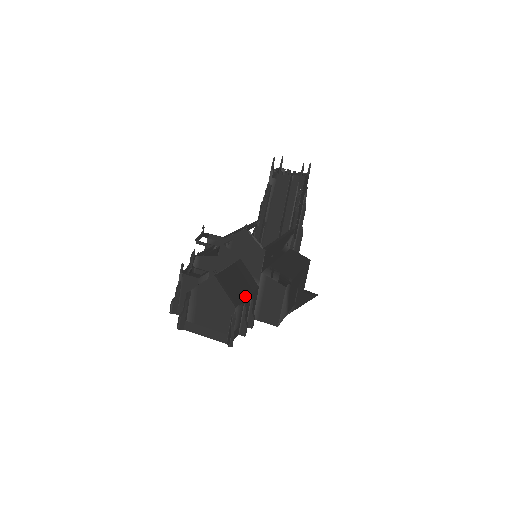
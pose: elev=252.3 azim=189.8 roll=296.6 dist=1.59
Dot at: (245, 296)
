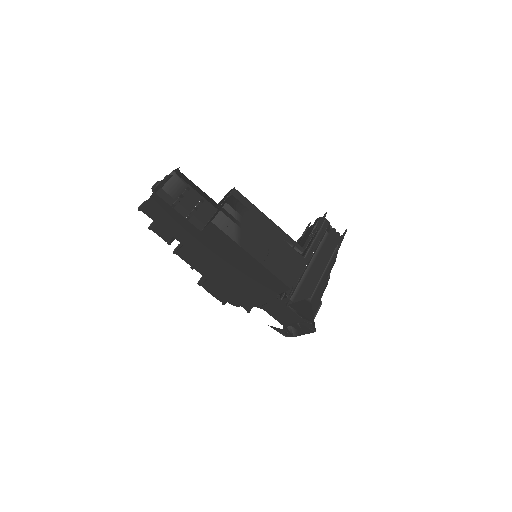
Dot at: (193, 188)
